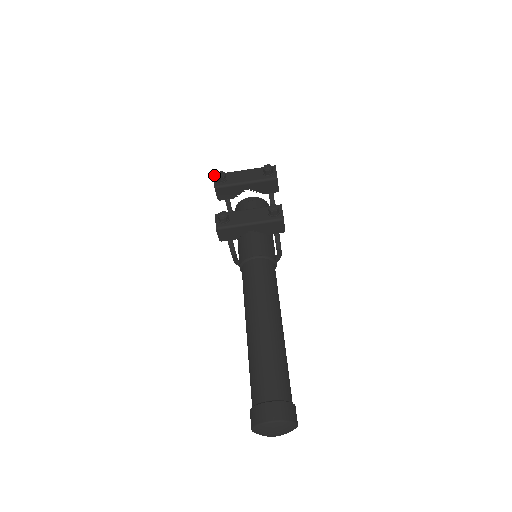
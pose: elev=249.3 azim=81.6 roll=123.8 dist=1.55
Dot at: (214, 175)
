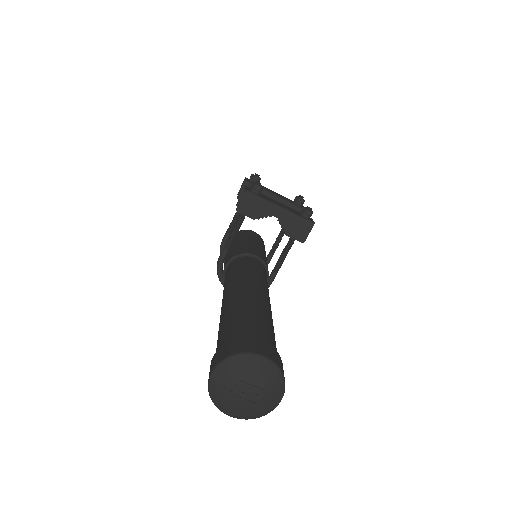
Dot at: occluded
